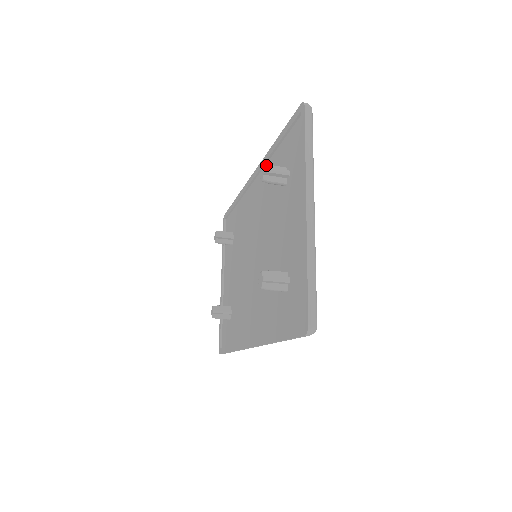
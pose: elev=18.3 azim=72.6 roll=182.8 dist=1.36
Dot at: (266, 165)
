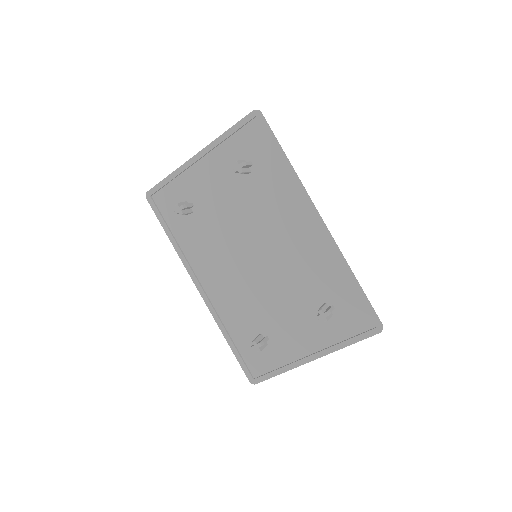
Dot at: occluded
